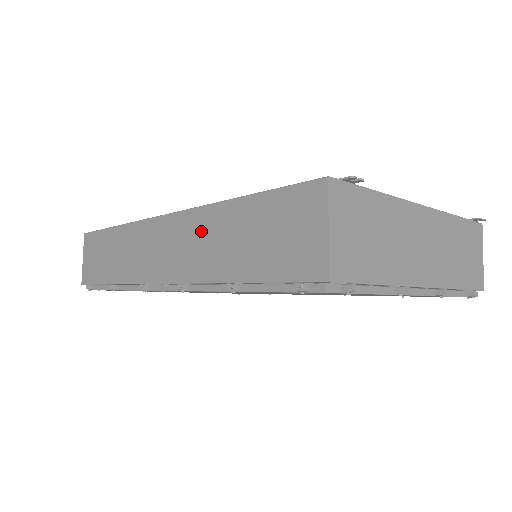
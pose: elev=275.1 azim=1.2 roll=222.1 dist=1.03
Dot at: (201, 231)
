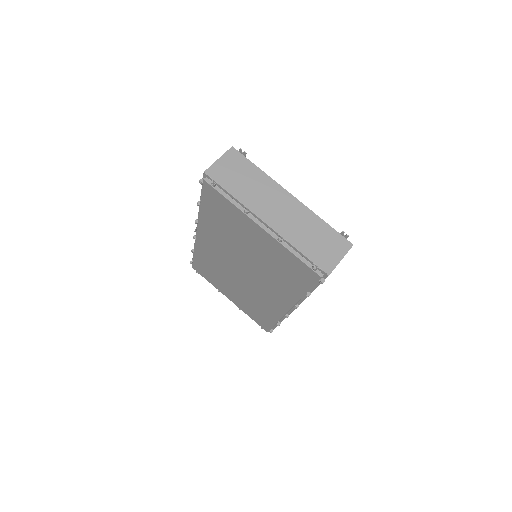
Dot at: occluded
